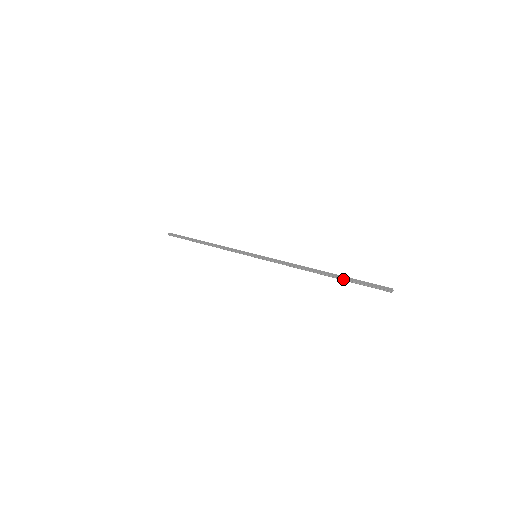
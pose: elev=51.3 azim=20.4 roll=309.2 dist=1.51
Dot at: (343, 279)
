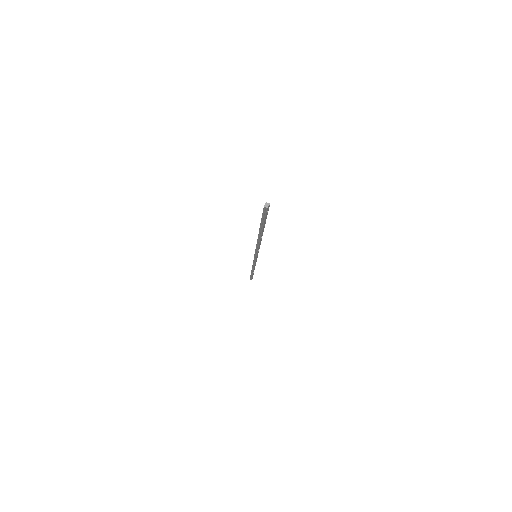
Dot at: (261, 227)
